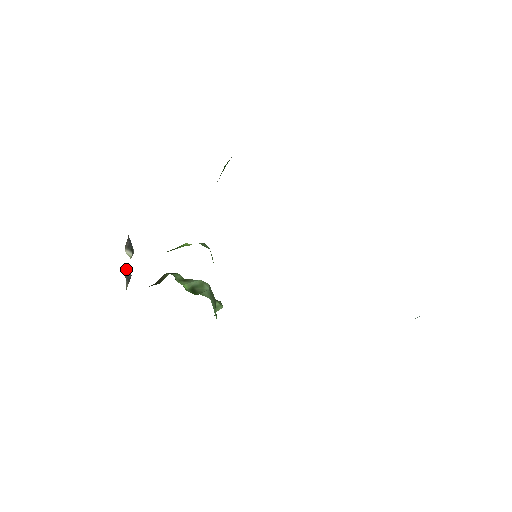
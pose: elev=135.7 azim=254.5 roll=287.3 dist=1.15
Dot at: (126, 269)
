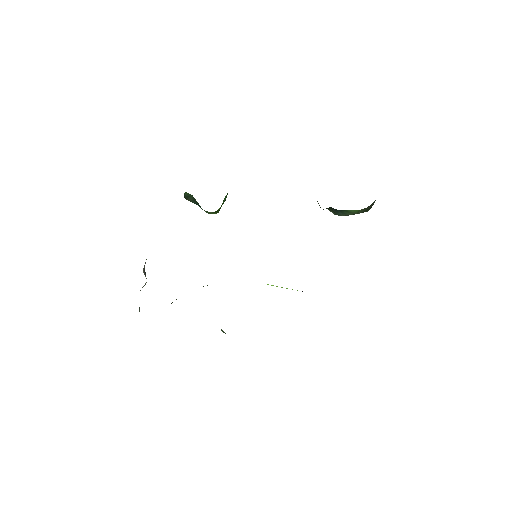
Dot at: occluded
